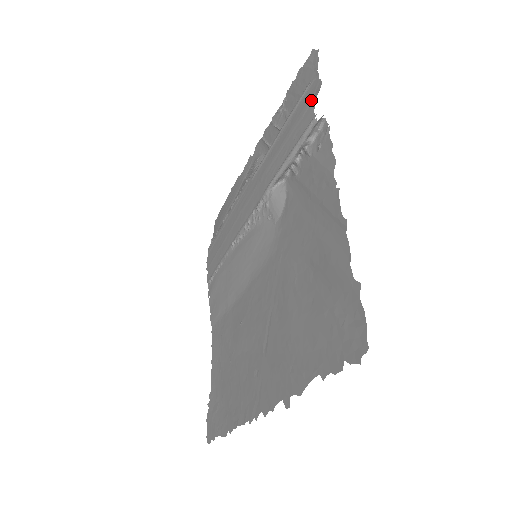
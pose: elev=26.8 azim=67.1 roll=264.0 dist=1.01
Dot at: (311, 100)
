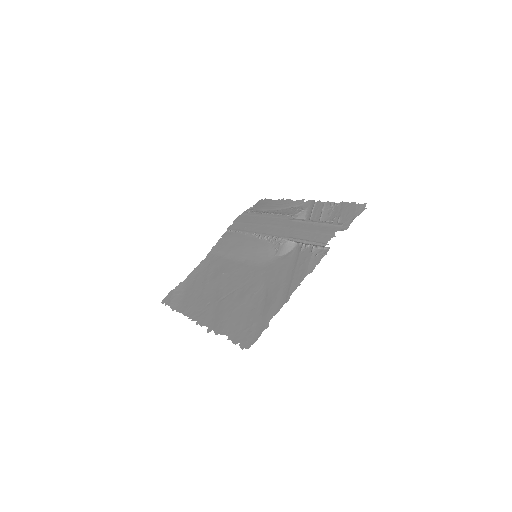
Dot at: (334, 234)
